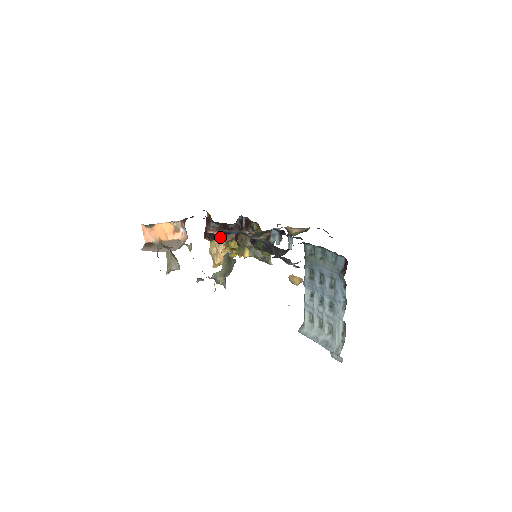
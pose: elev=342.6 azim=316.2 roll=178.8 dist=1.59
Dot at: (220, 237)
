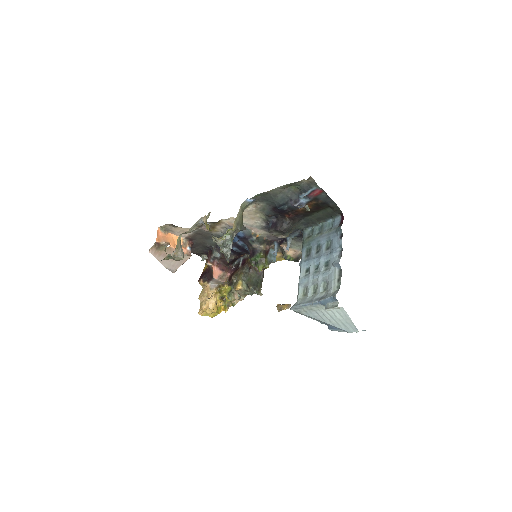
Dot at: (216, 274)
